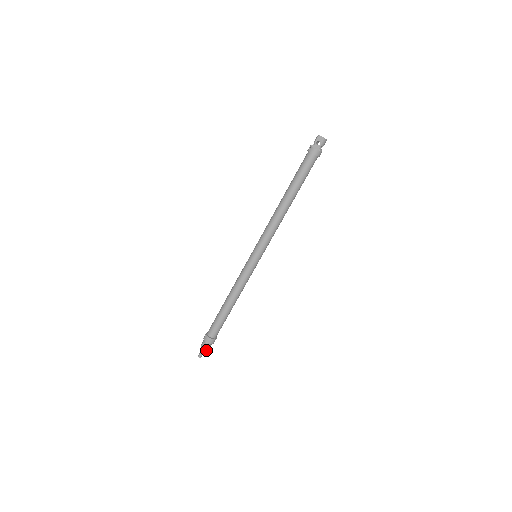
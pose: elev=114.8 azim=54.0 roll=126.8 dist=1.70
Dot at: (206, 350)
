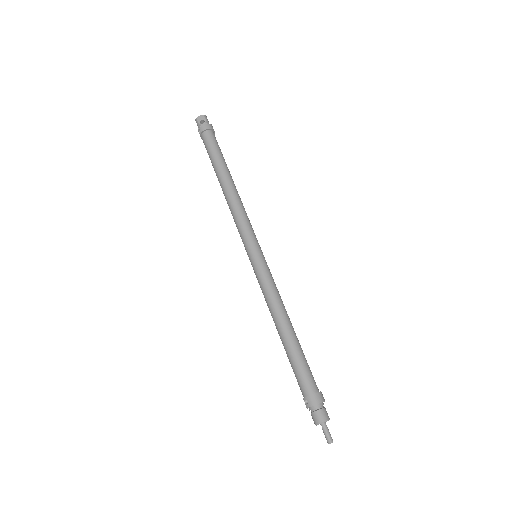
Dot at: (327, 419)
